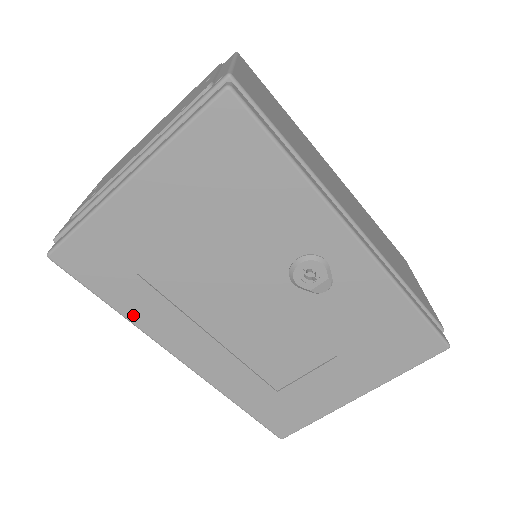
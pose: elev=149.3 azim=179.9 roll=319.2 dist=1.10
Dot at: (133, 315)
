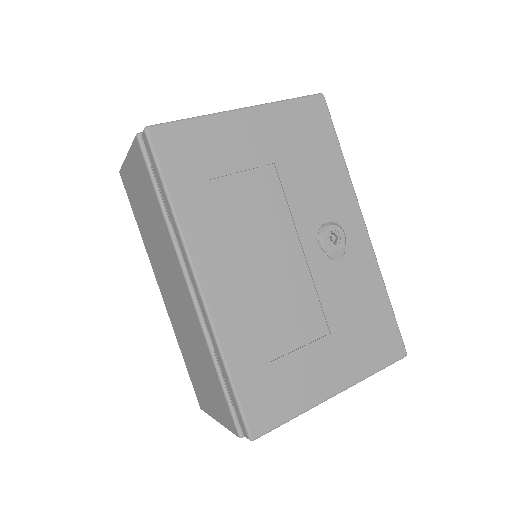
Dot at: (184, 216)
